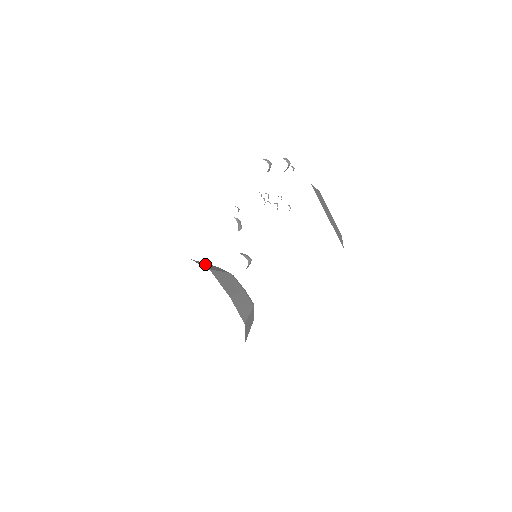
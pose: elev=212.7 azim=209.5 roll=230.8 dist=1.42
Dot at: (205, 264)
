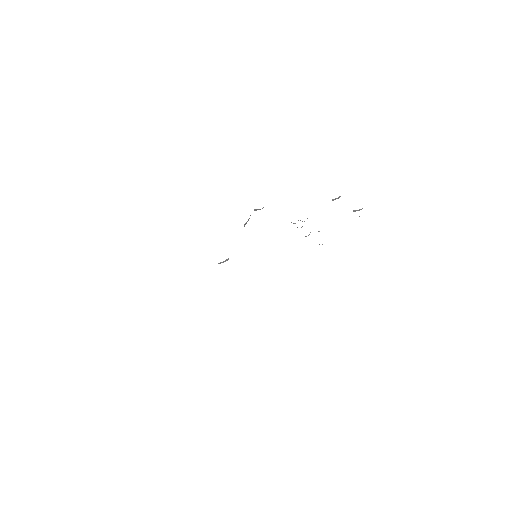
Dot at: occluded
